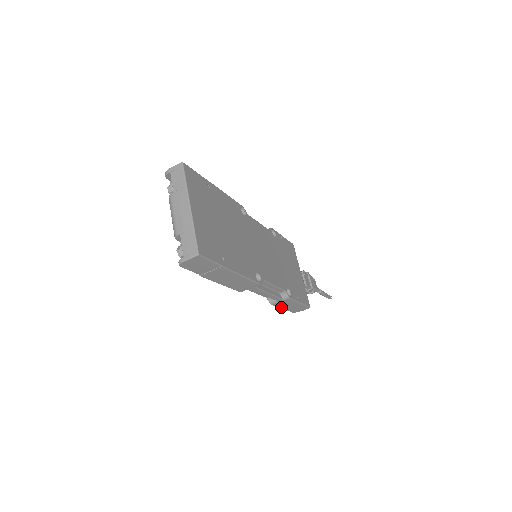
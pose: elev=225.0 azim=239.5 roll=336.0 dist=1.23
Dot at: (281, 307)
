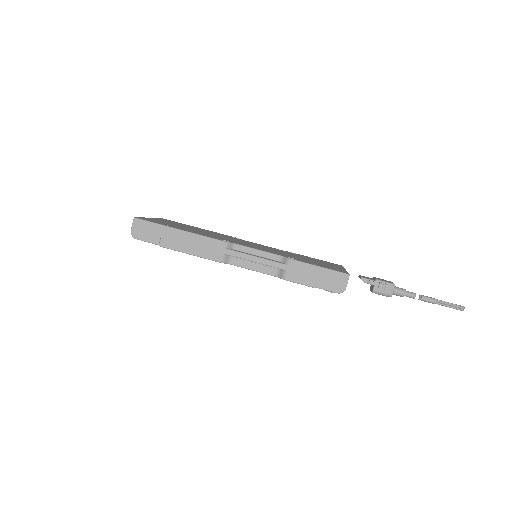
Dot at: (304, 282)
